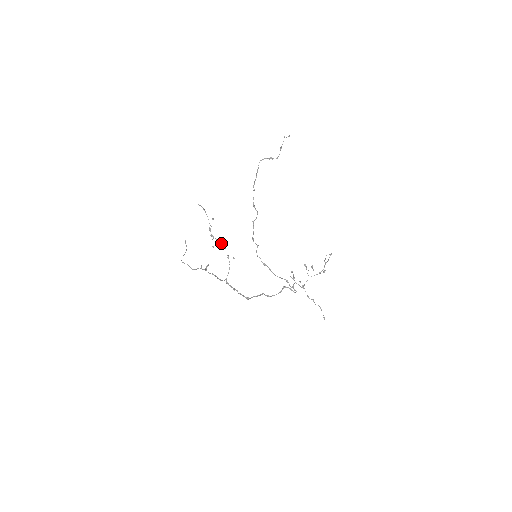
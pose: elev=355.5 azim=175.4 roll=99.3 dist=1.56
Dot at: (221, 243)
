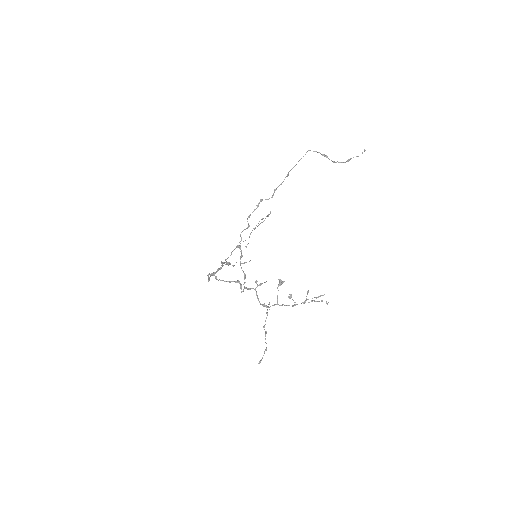
Dot at: occluded
